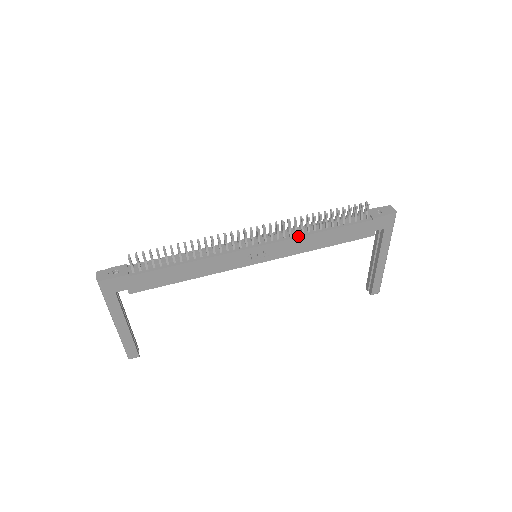
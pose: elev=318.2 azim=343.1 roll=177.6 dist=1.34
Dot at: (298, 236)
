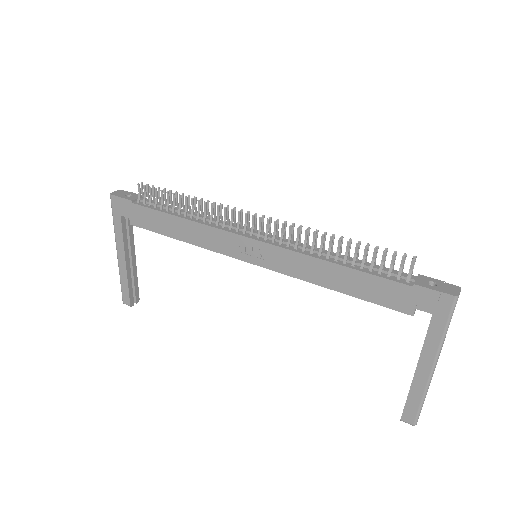
Dot at: (303, 252)
